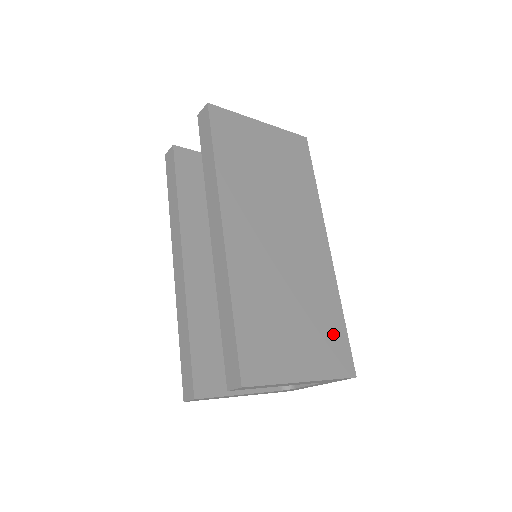
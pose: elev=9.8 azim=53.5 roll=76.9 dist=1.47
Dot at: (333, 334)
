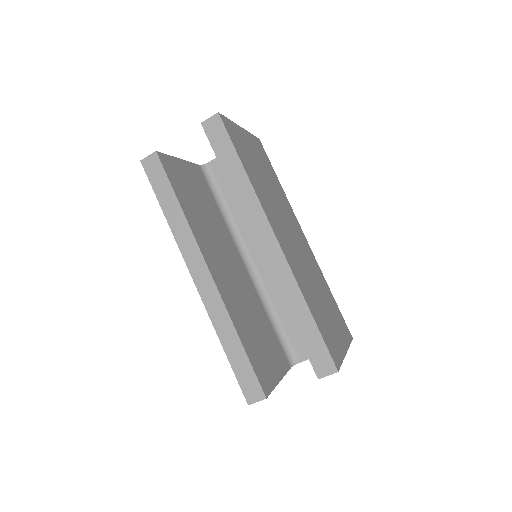
Dot at: (336, 310)
